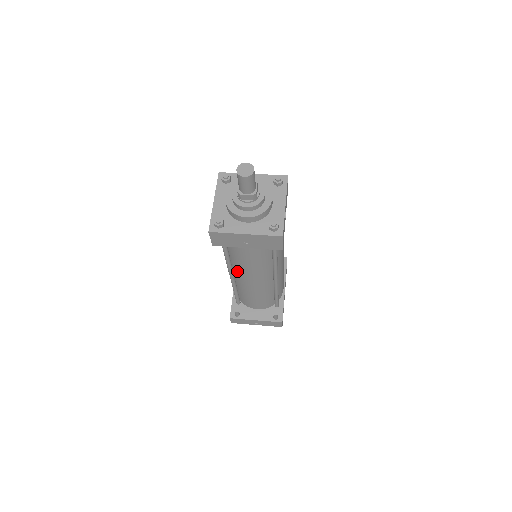
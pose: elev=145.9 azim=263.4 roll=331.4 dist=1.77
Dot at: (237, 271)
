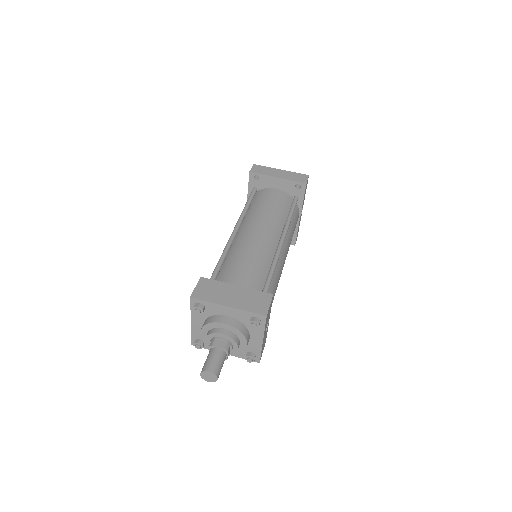
Dot at: occluded
